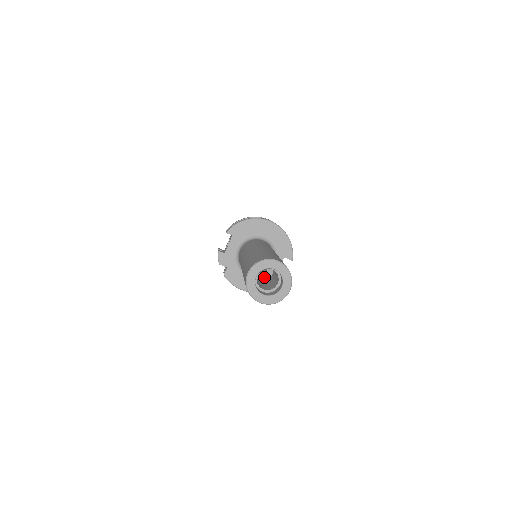
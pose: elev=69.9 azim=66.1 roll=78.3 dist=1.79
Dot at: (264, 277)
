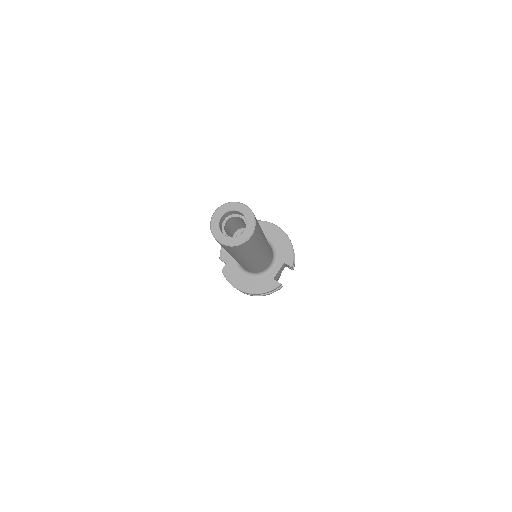
Dot at: occluded
